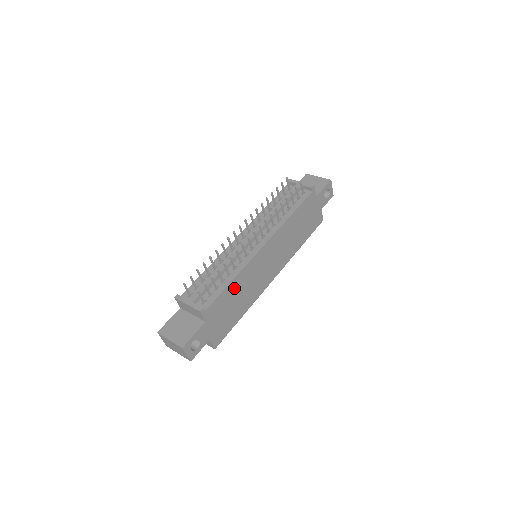
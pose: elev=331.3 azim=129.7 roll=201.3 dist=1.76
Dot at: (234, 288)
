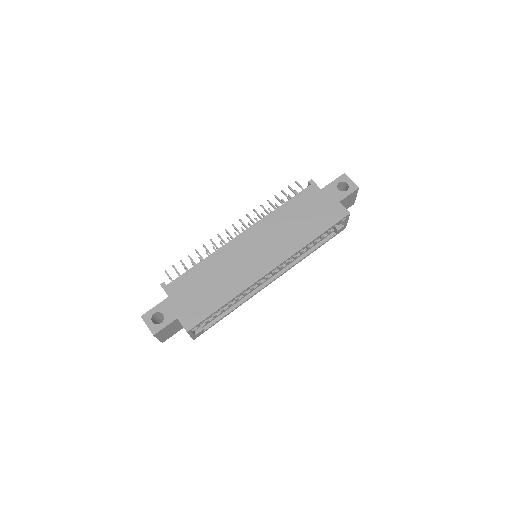
Dot at: (205, 270)
